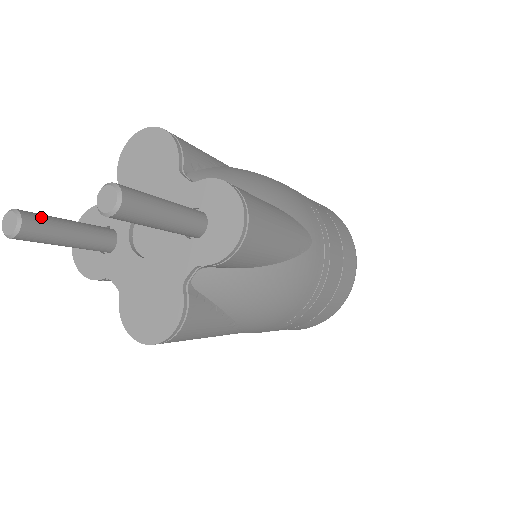
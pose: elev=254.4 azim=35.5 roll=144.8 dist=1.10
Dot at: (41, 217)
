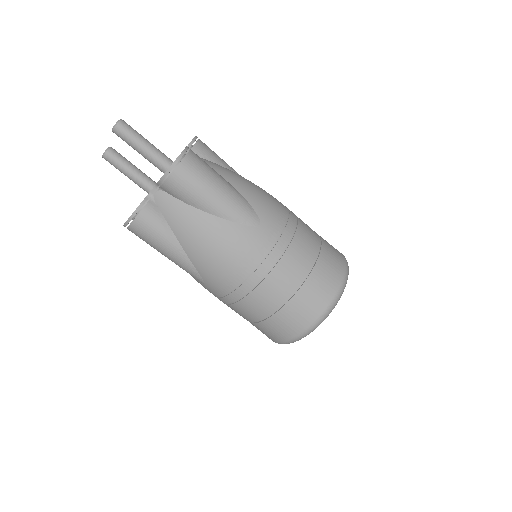
Dot at: (119, 154)
